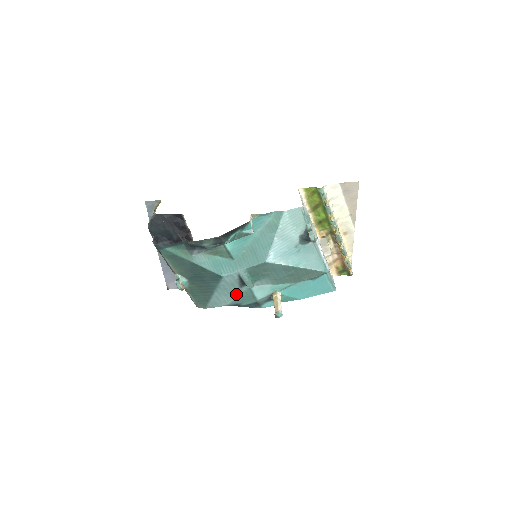
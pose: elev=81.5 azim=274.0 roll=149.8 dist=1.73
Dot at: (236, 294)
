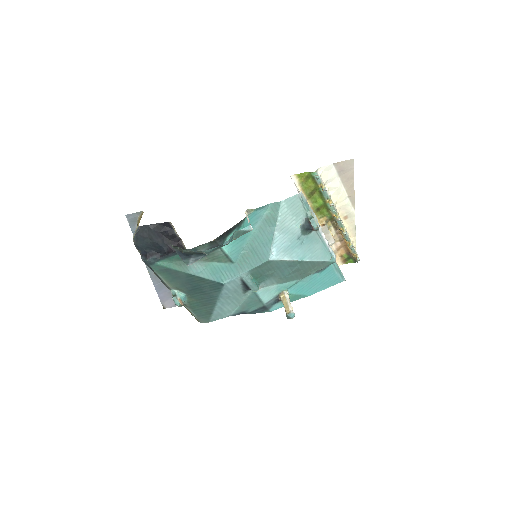
Dot at: (240, 301)
